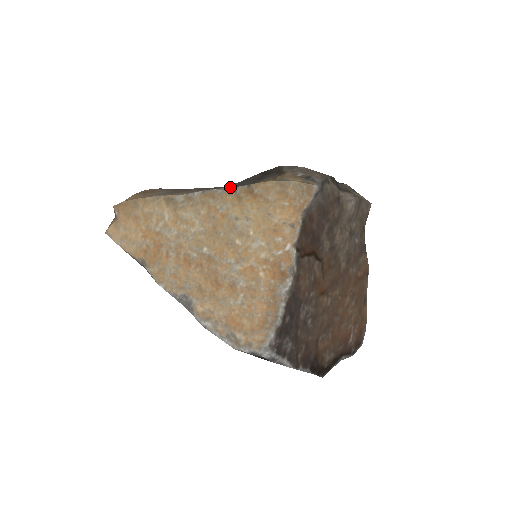
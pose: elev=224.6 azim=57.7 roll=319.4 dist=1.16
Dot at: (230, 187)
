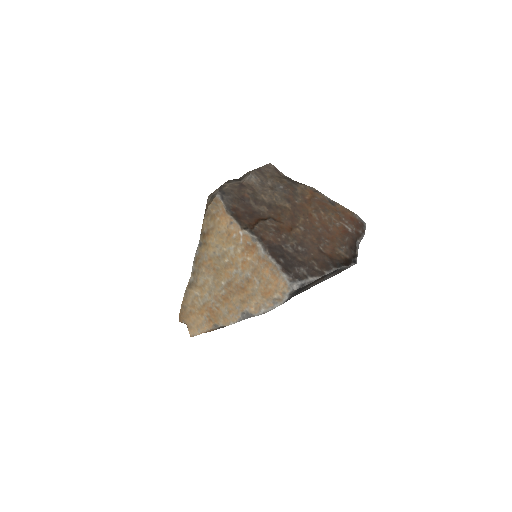
Dot at: (198, 245)
